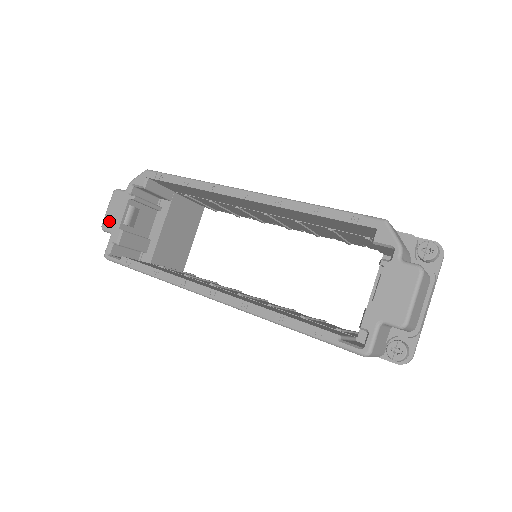
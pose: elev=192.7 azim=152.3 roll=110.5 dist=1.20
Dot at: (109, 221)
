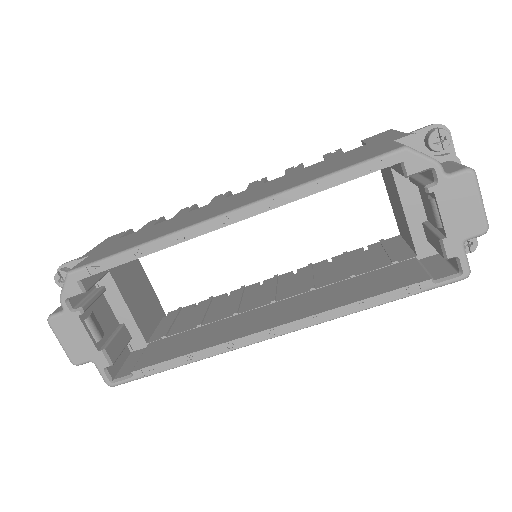
Dot at: (77, 353)
